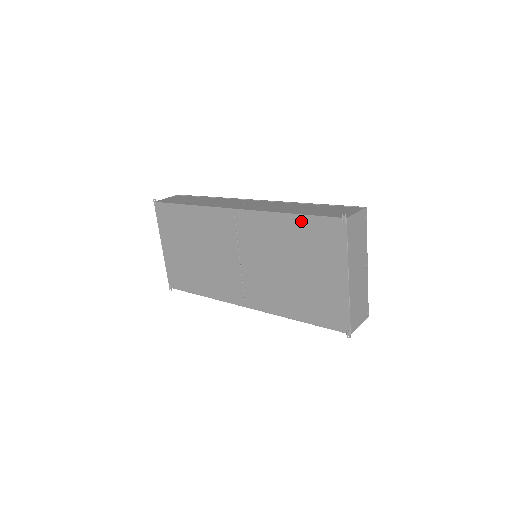
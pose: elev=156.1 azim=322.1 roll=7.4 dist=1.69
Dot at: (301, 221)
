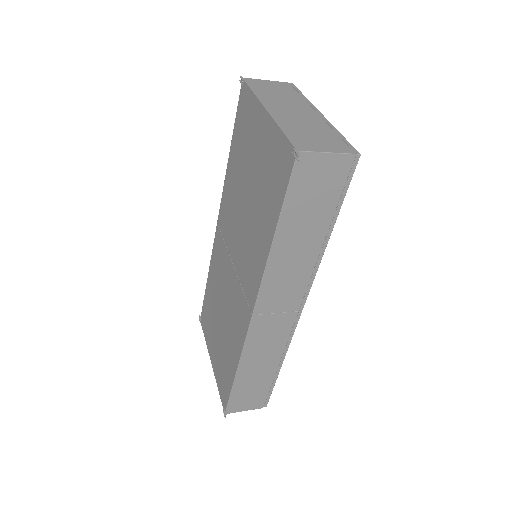
Dot at: (234, 141)
